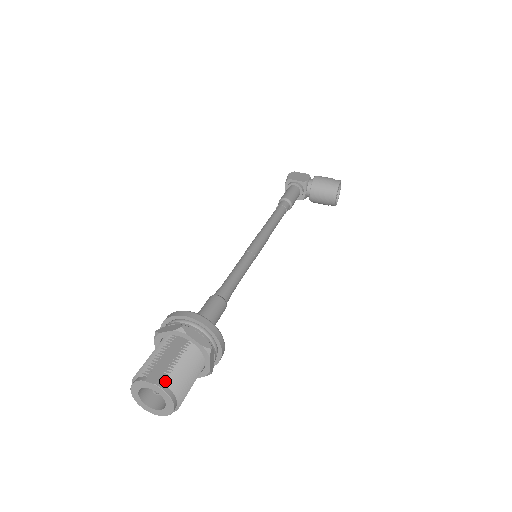
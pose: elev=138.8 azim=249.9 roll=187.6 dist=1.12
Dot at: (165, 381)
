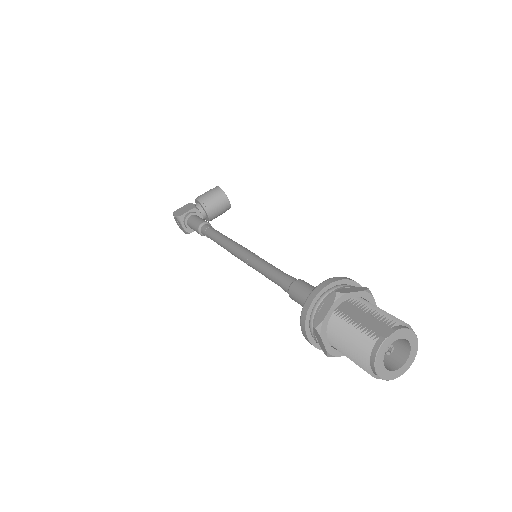
Dot at: (395, 322)
